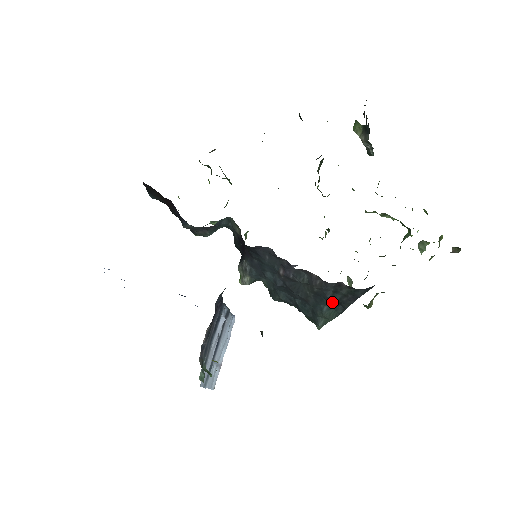
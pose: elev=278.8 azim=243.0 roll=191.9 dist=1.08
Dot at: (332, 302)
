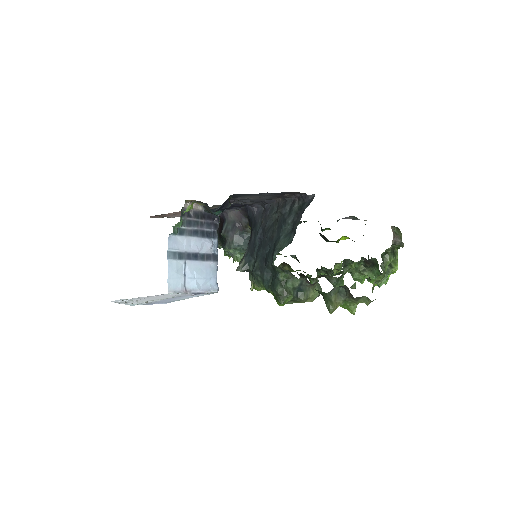
Dot at: (288, 230)
